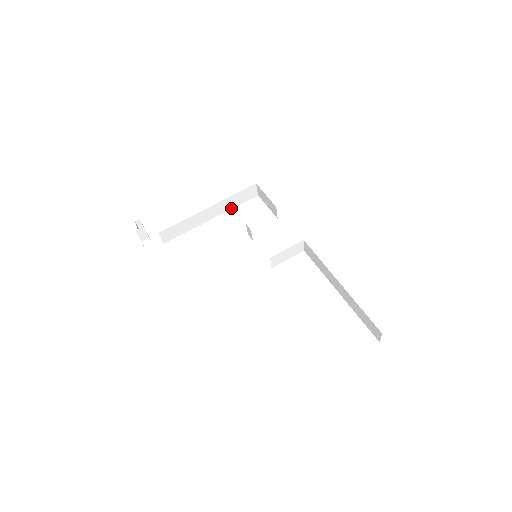
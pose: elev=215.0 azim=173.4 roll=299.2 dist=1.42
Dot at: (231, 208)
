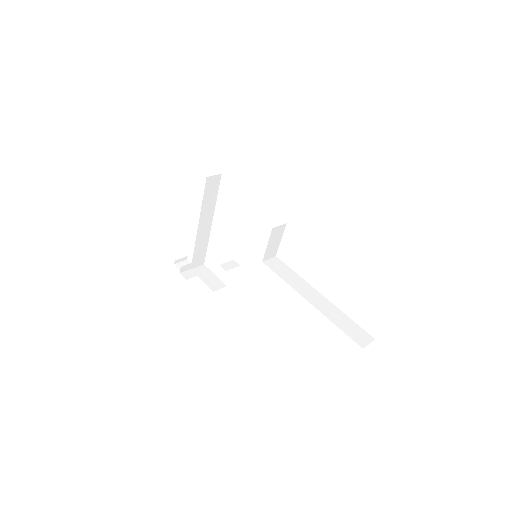
Dot at: (215, 203)
